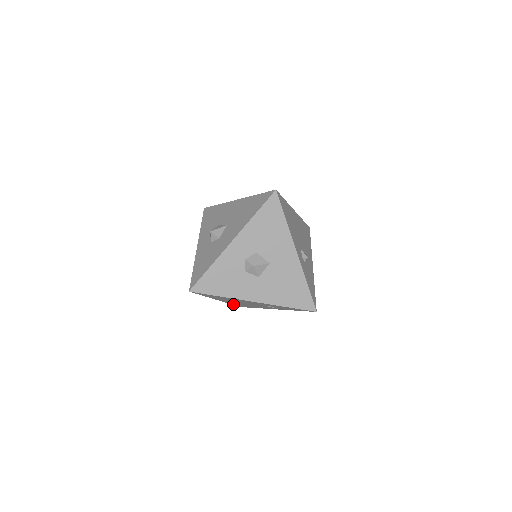
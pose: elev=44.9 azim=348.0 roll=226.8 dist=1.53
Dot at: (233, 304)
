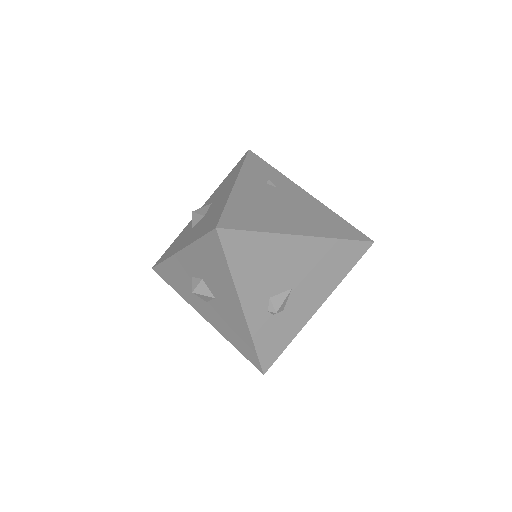
Dot at: occluded
